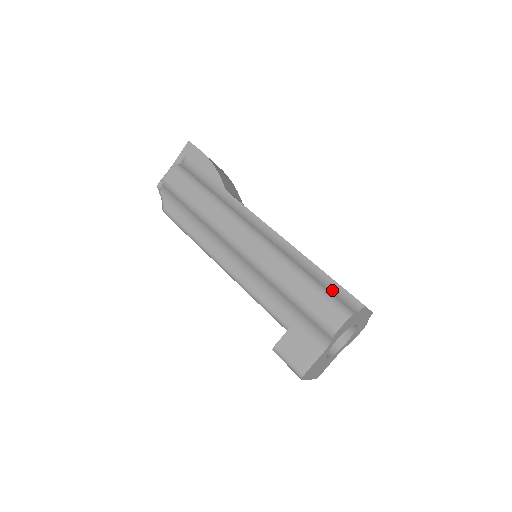
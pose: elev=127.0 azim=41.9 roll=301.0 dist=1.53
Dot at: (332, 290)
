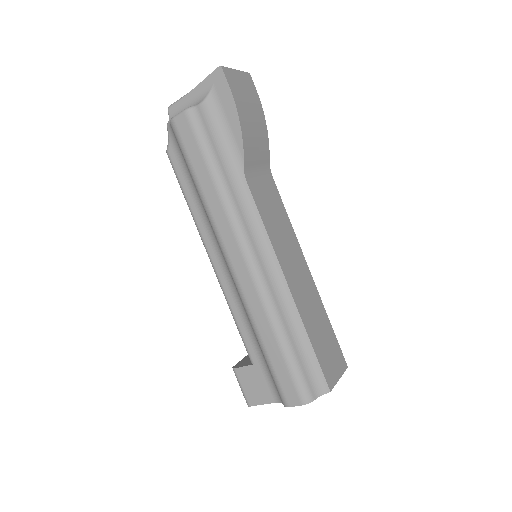
Dot at: (306, 363)
